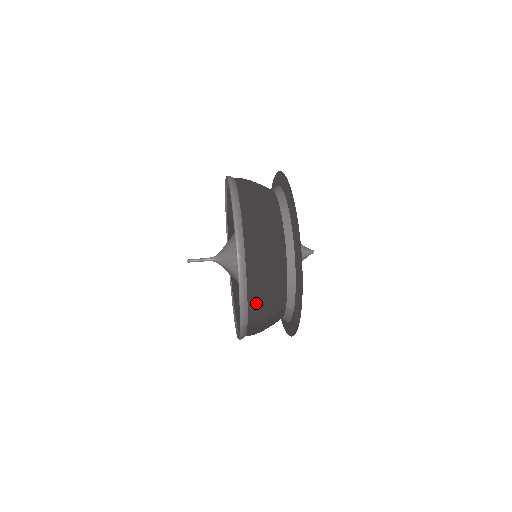
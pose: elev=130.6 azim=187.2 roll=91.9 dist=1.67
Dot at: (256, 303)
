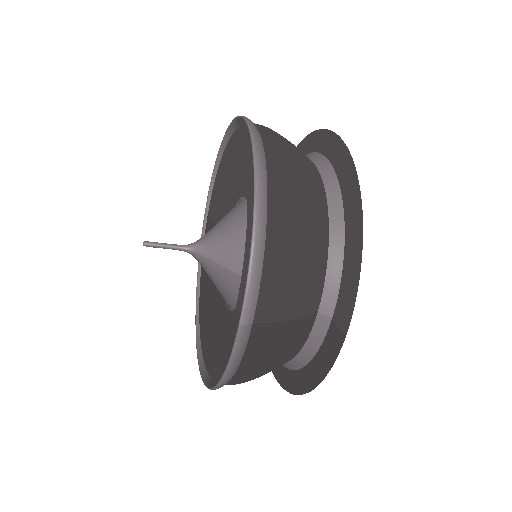
Dot at: (277, 273)
